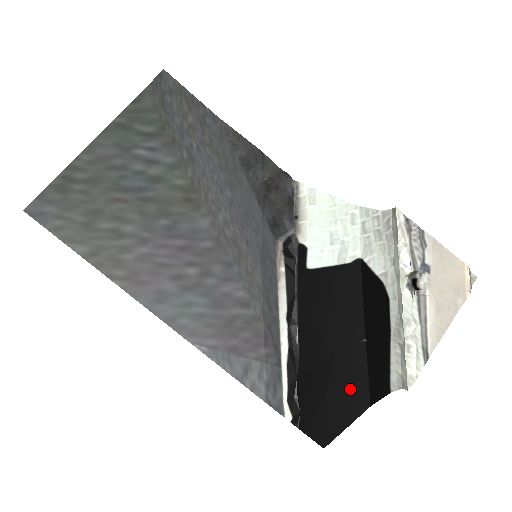
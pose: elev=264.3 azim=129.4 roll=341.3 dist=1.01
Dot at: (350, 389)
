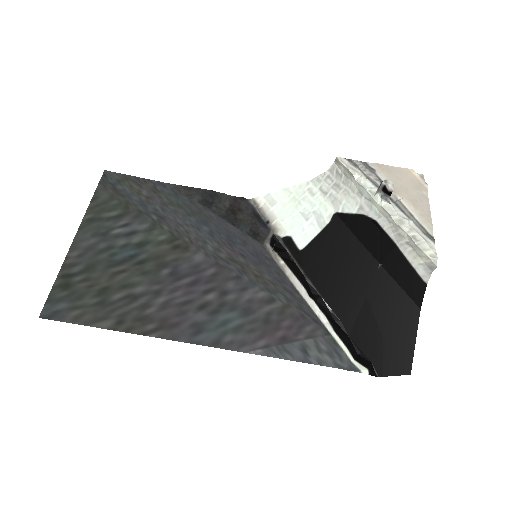
Dot at: (396, 310)
